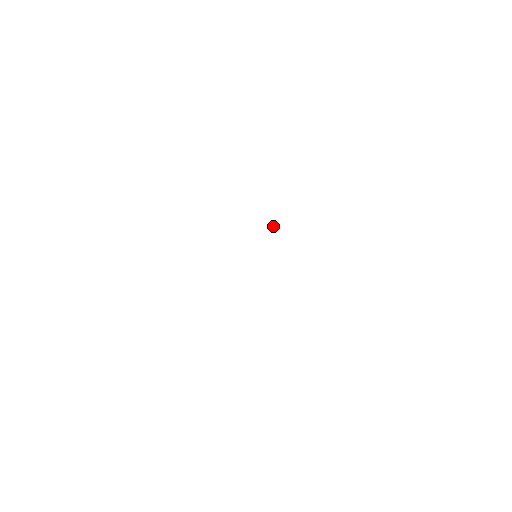
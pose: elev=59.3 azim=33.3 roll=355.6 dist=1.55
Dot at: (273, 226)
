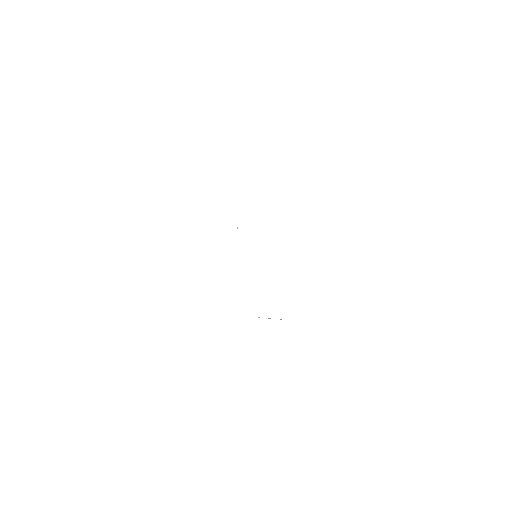
Dot at: (237, 228)
